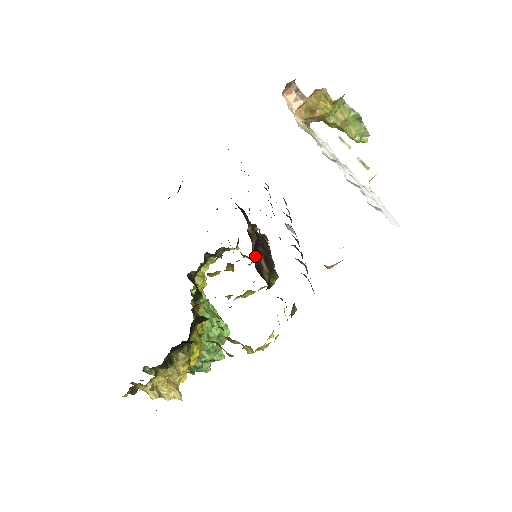
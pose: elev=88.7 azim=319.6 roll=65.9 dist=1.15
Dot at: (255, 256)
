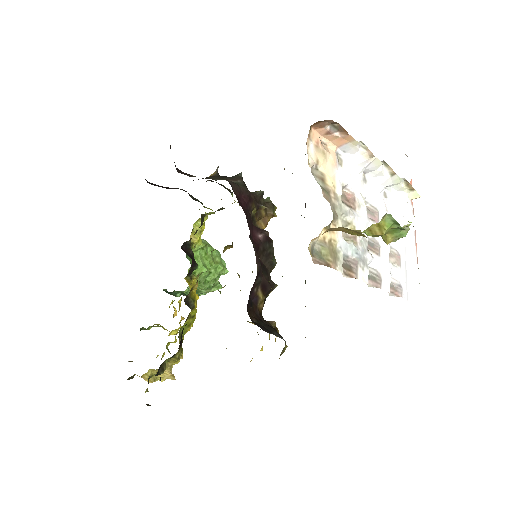
Dot at: (250, 294)
